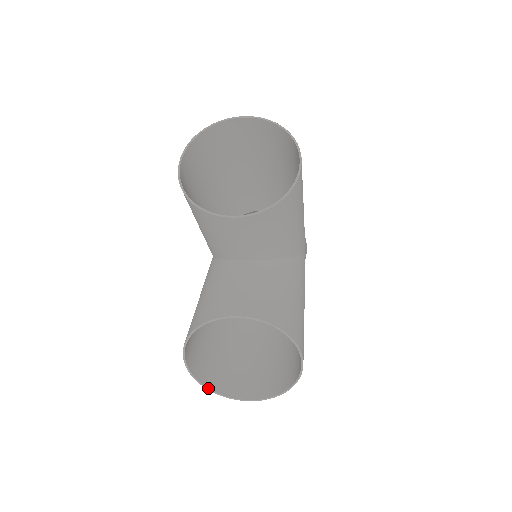
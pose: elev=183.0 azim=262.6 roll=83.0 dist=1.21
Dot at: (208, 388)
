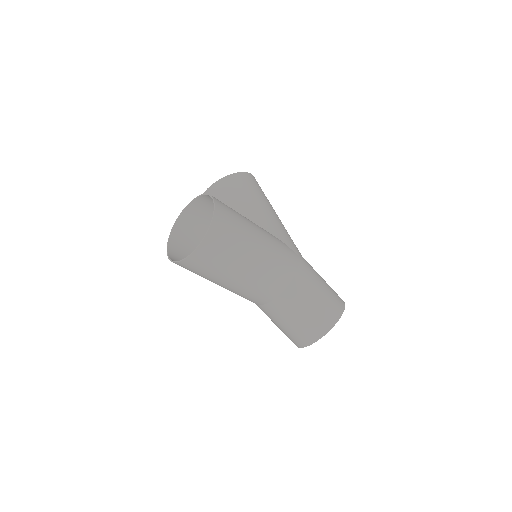
Dot at: (174, 261)
